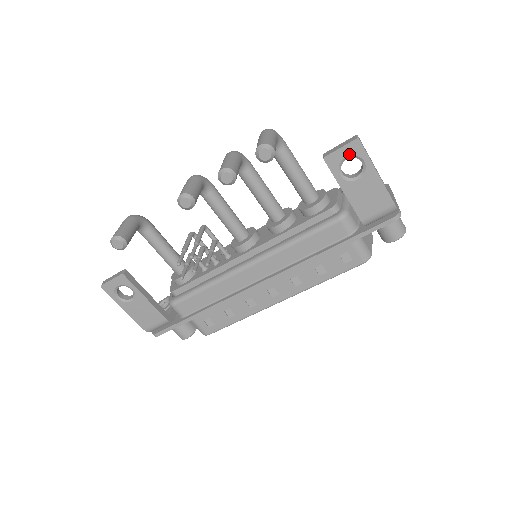
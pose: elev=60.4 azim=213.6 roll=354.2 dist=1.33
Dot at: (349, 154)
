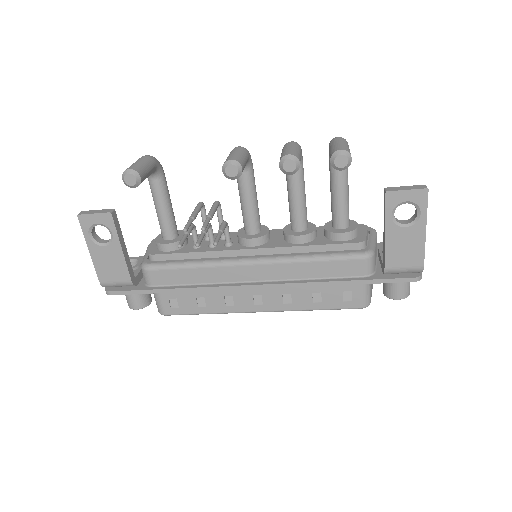
Dot at: (411, 199)
